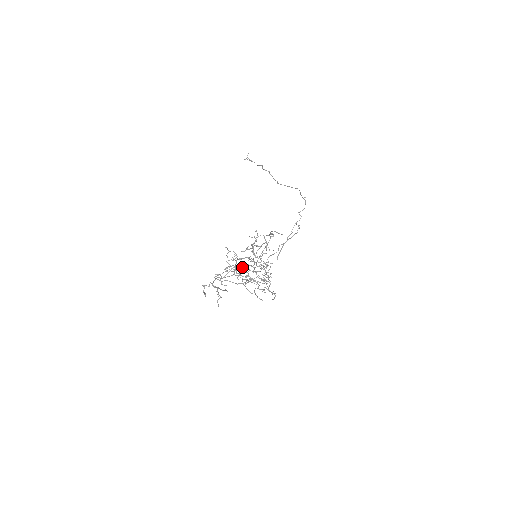
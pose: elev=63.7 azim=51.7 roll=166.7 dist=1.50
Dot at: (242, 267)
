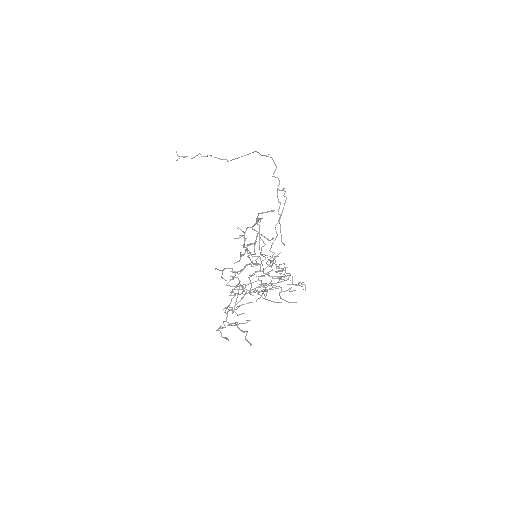
Dot at: occluded
